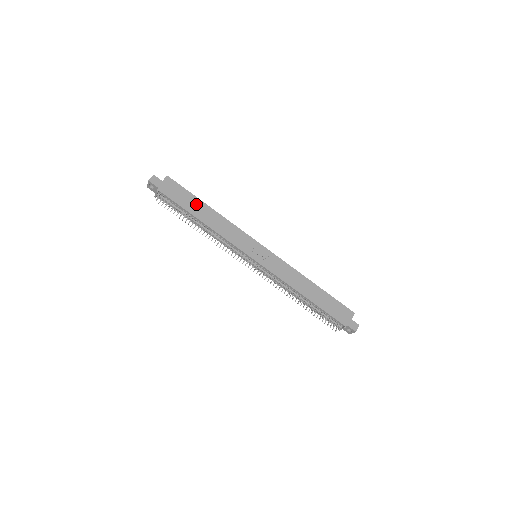
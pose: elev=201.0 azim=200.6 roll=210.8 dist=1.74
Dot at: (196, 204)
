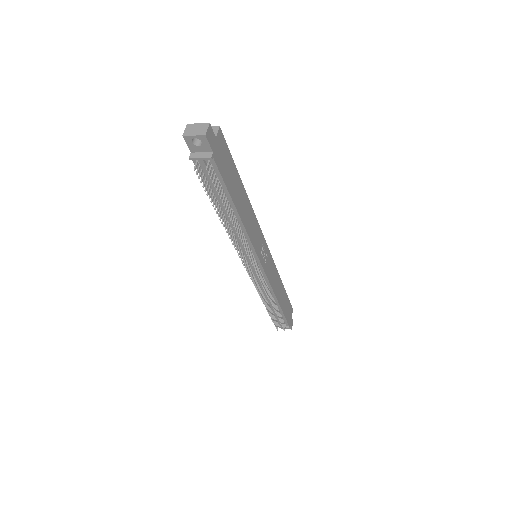
Dot at: (237, 184)
